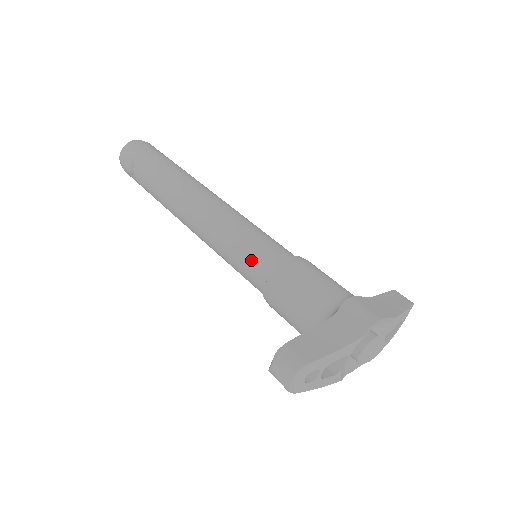
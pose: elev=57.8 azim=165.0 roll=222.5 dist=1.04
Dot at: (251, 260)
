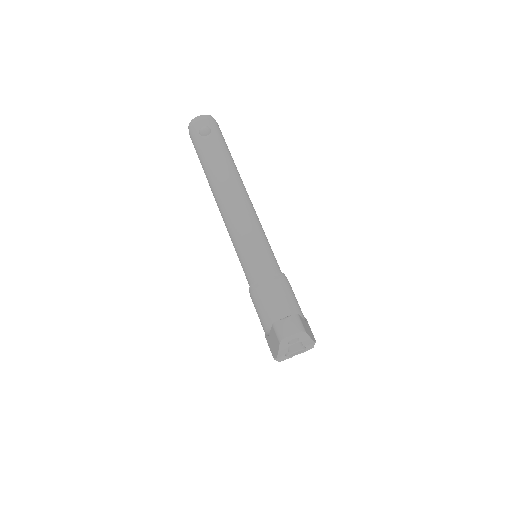
Dot at: (265, 257)
